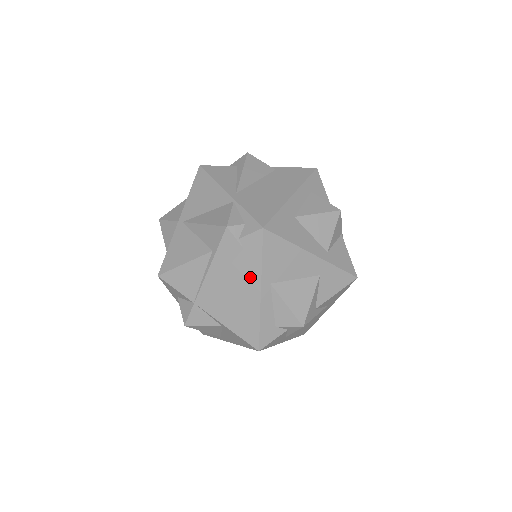
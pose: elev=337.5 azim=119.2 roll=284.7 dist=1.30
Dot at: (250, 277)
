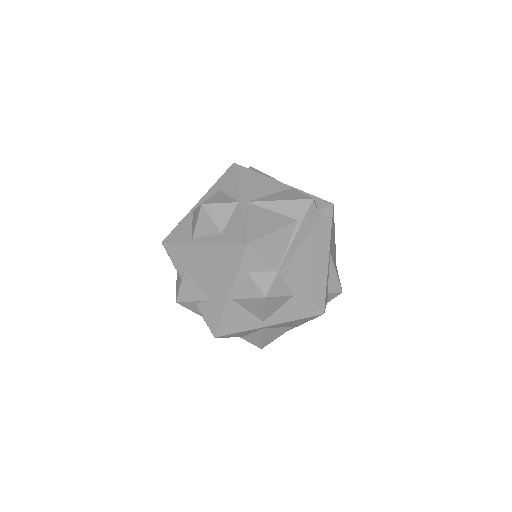
Dot at: (323, 244)
